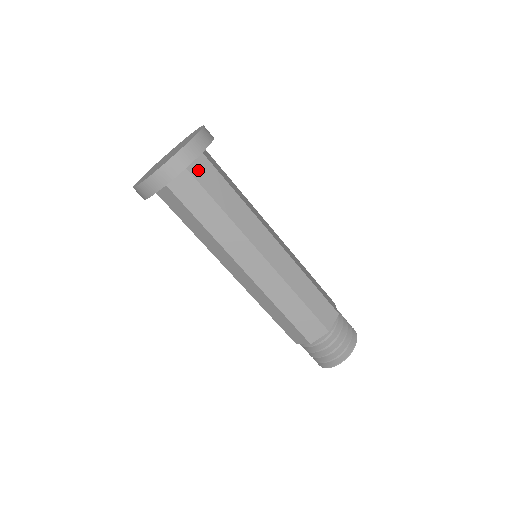
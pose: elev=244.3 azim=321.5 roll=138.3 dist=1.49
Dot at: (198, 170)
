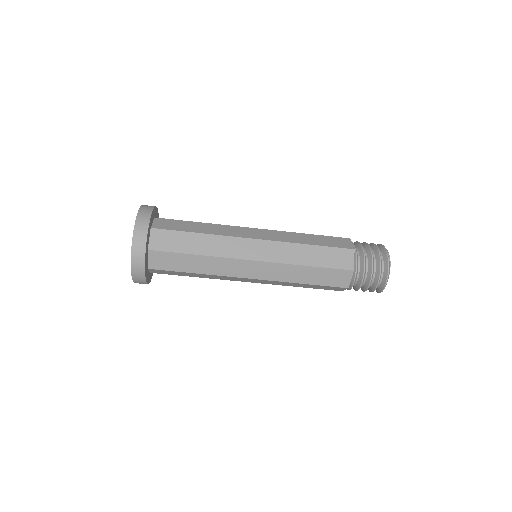
Dot at: (157, 263)
